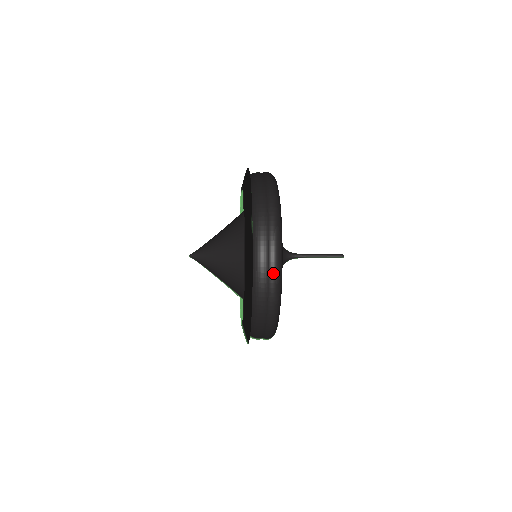
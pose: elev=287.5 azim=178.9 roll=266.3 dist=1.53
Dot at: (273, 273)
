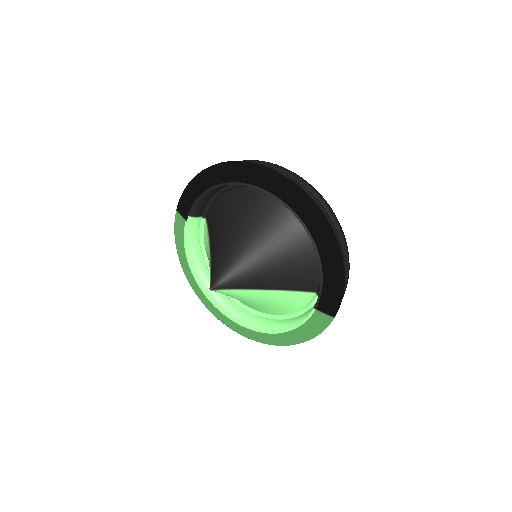
Dot at: (329, 207)
